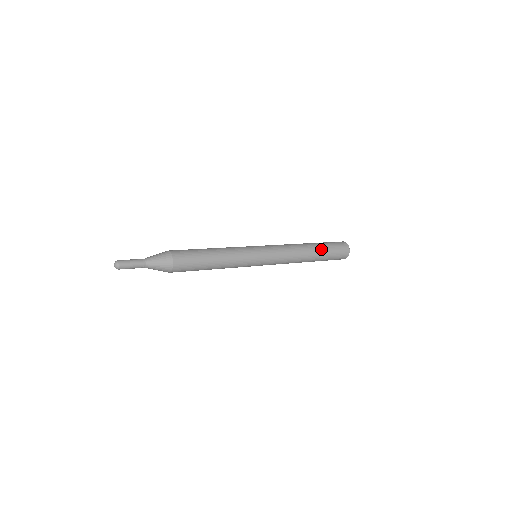
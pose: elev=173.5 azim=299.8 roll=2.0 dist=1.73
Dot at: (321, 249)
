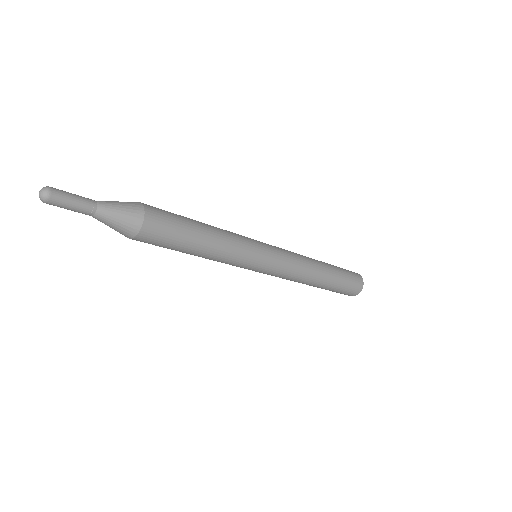
Dot at: (335, 271)
